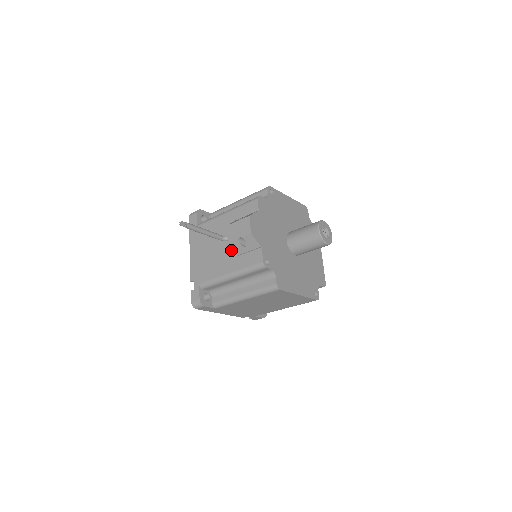
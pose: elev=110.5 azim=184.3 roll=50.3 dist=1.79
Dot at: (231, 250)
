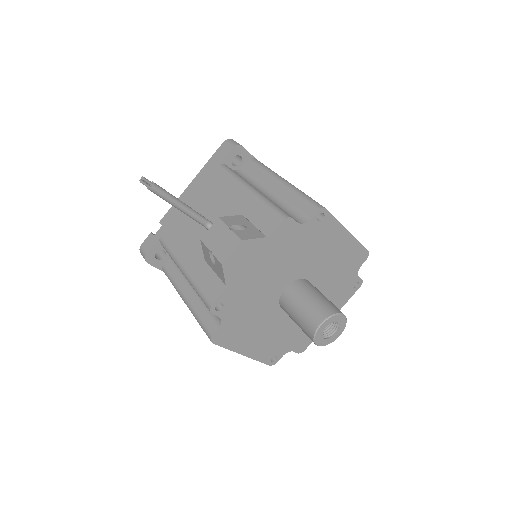
Dot at: occluded
